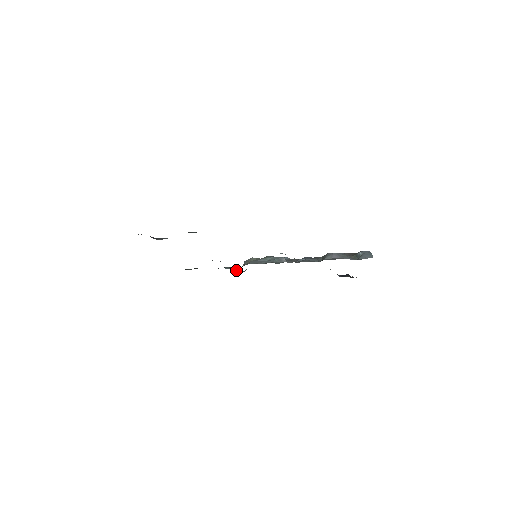
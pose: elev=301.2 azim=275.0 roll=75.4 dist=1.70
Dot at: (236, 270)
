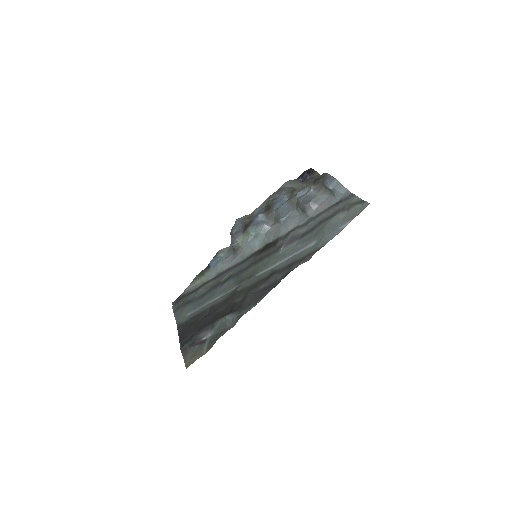
Dot at: (225, 248)
